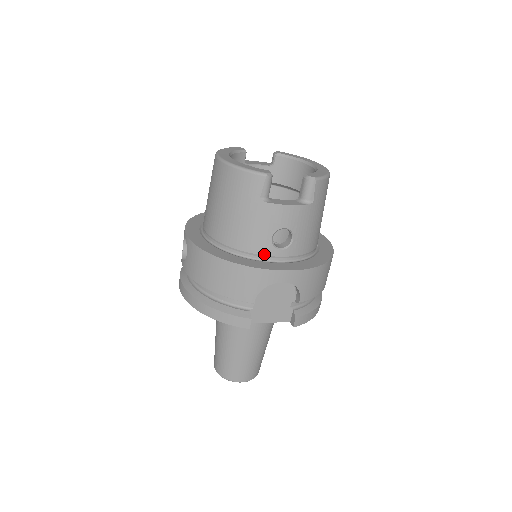
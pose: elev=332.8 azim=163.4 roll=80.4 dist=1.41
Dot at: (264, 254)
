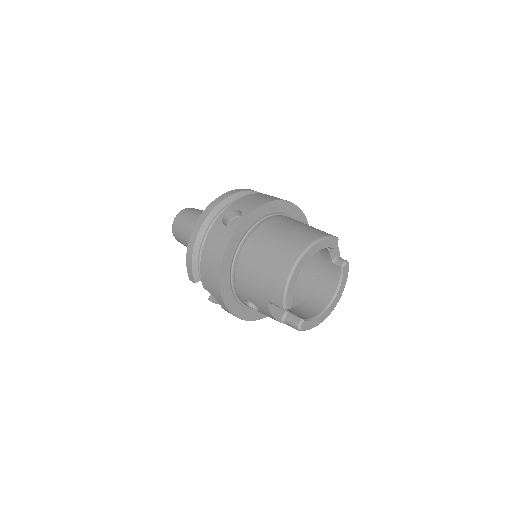
Dot at: (238, 294)
